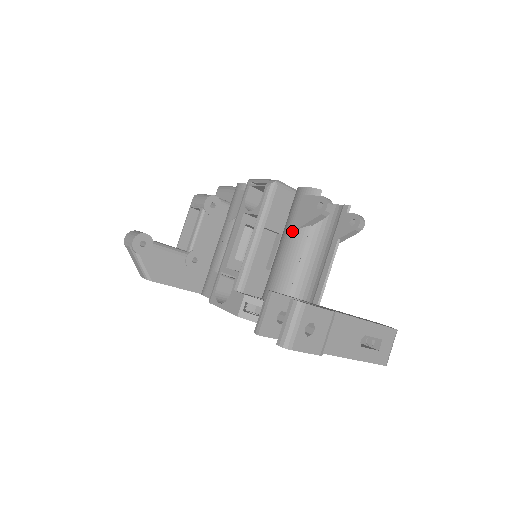
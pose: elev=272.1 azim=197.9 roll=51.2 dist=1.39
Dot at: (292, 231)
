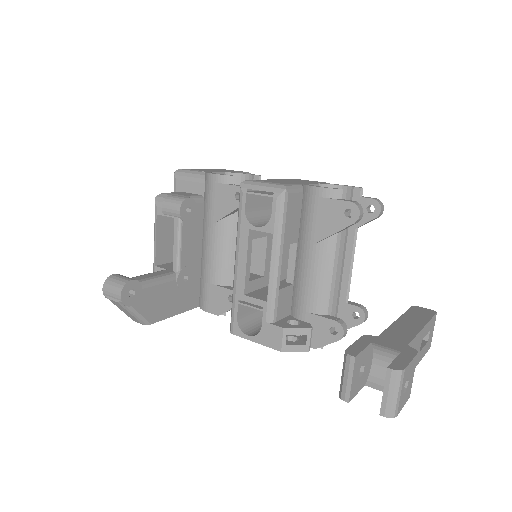
Dot at: (315, 242)
